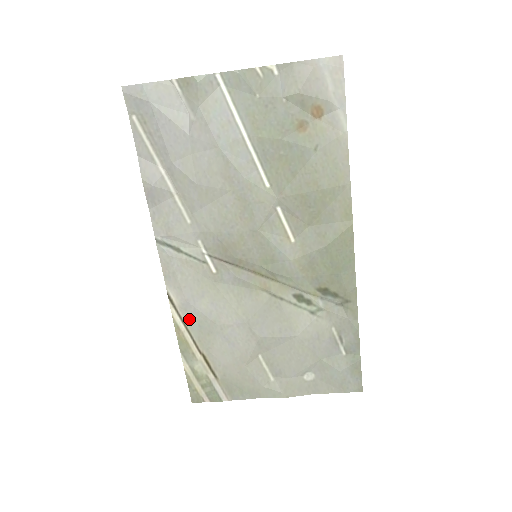
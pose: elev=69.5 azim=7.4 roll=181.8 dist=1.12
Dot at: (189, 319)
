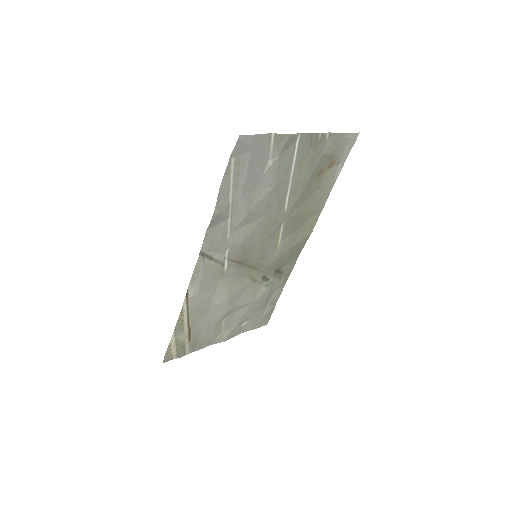
Dot at: (193, 306)
